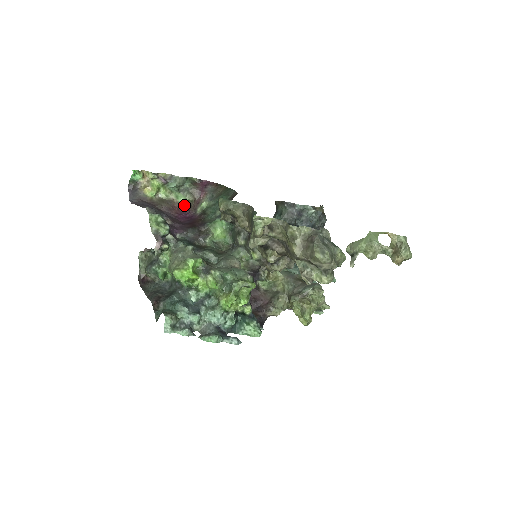
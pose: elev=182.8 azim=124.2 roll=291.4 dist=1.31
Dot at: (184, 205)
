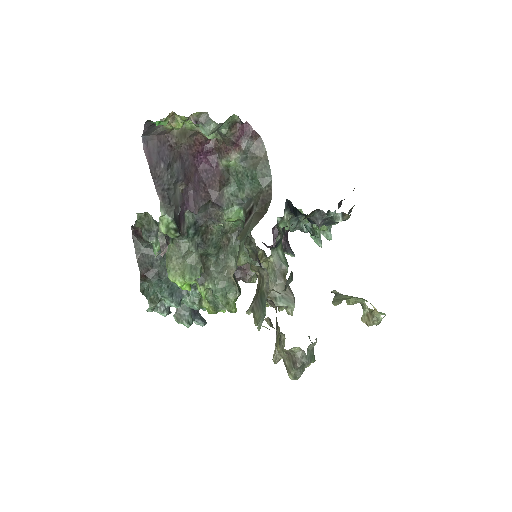
Dot at: occluded
